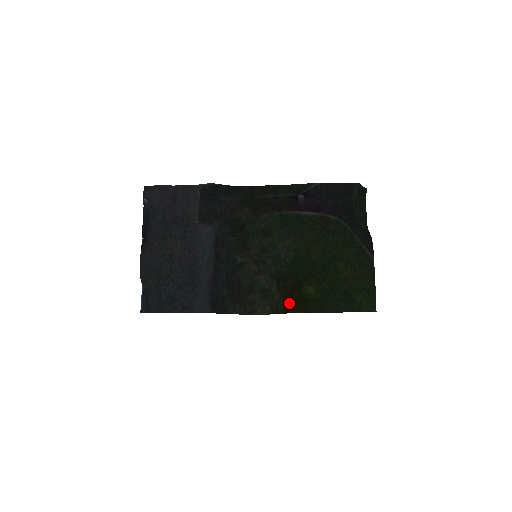
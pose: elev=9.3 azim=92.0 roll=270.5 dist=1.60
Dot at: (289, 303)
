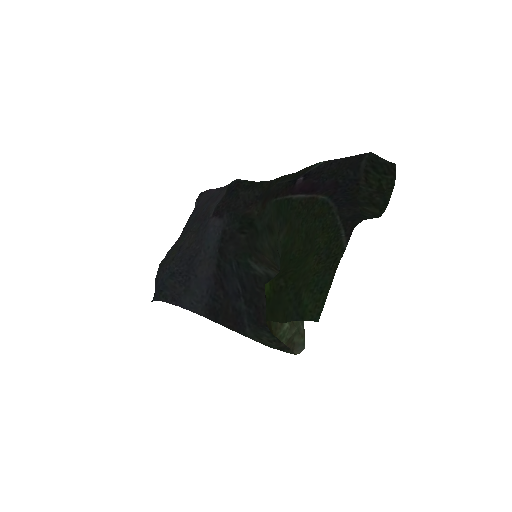
Dot at: occluded
